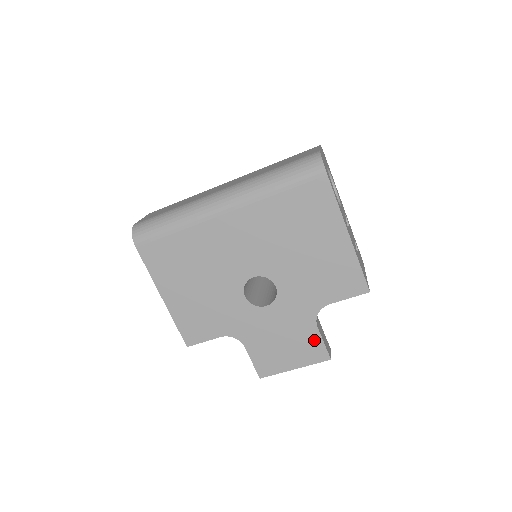
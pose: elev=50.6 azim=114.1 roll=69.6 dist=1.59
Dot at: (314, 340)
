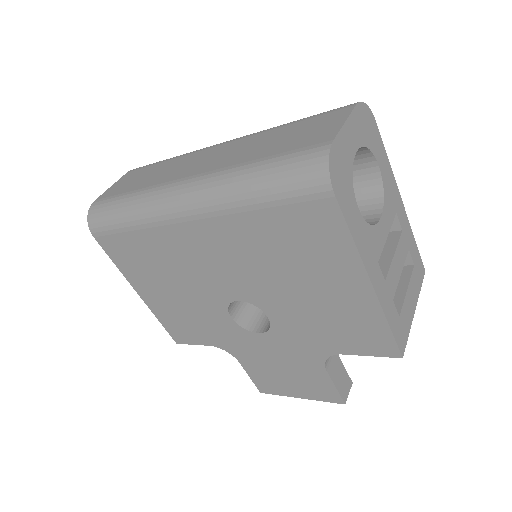
Dot at: (323, 381)
